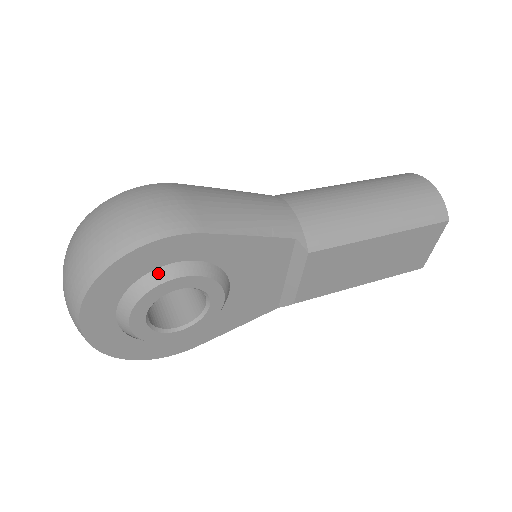
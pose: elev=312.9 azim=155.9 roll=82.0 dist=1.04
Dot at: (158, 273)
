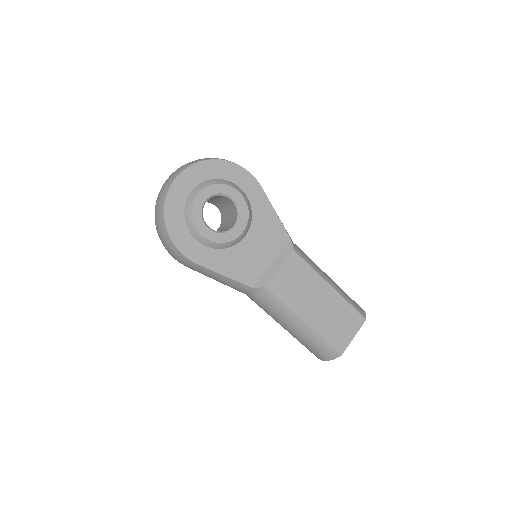
Dot at: (232, 184)
